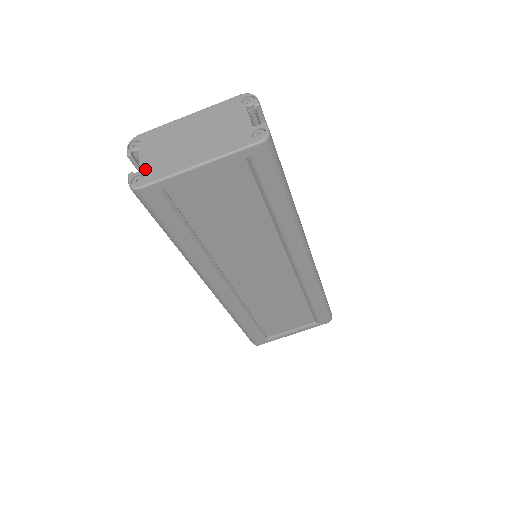
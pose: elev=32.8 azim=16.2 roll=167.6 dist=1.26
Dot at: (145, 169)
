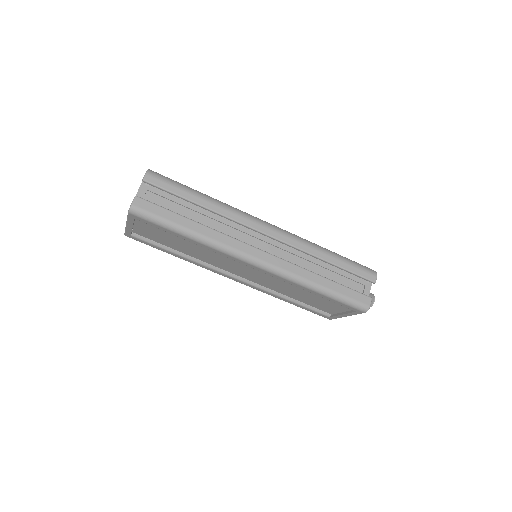
Dot at: occluded
